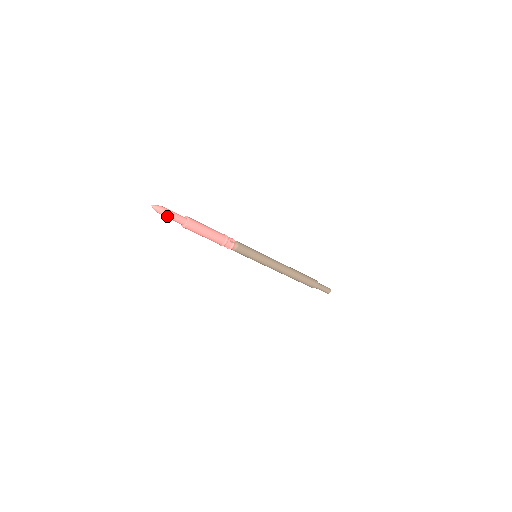
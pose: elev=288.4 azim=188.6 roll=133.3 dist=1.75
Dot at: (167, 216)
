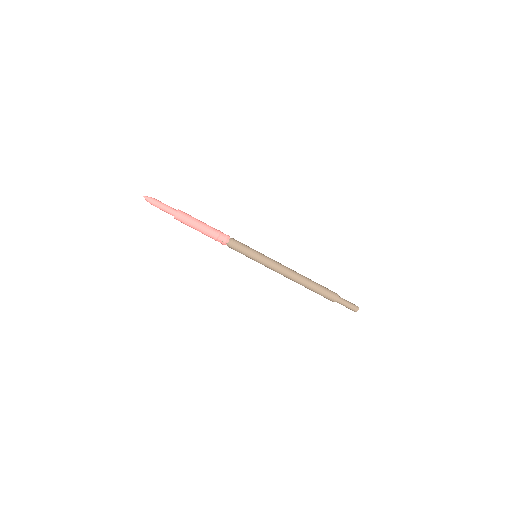
Dot at: (158, 205)
